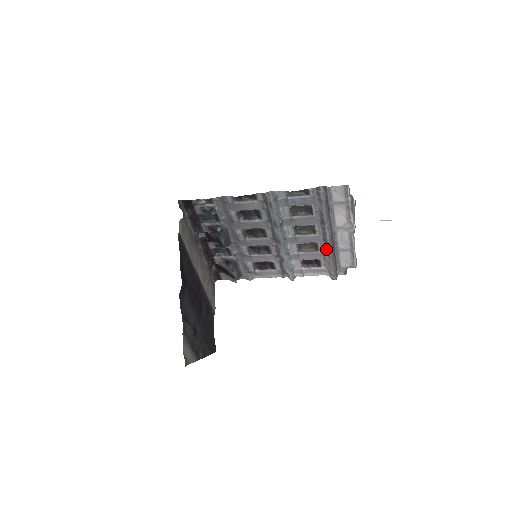
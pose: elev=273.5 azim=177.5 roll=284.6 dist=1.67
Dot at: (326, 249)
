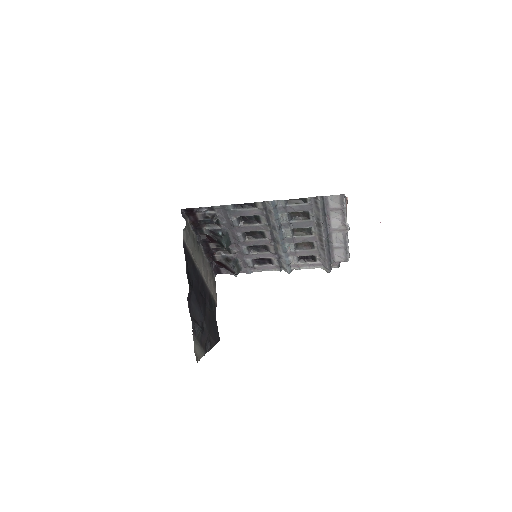
Dot at: (322, 247)
